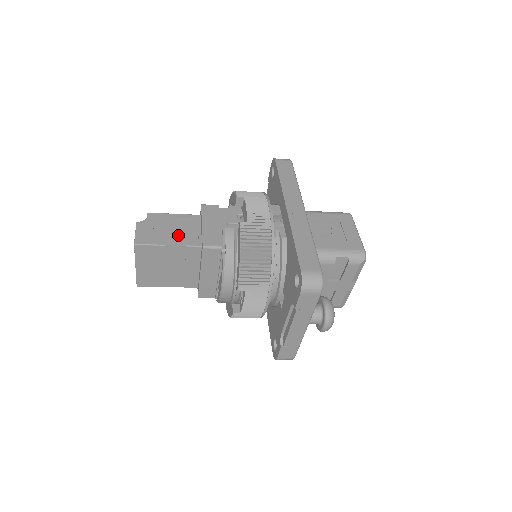
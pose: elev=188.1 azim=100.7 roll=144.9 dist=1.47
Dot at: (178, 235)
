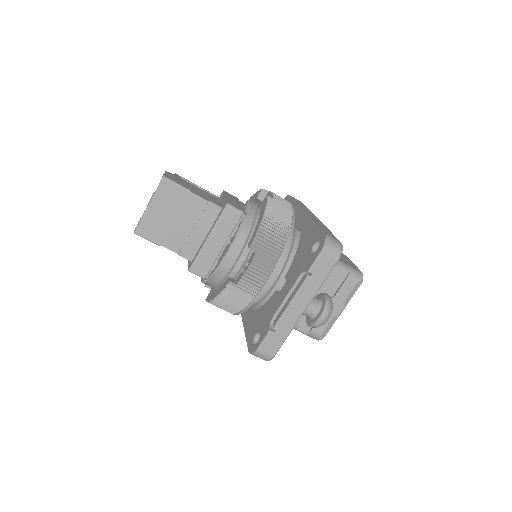
Dot at: (201, 194)
